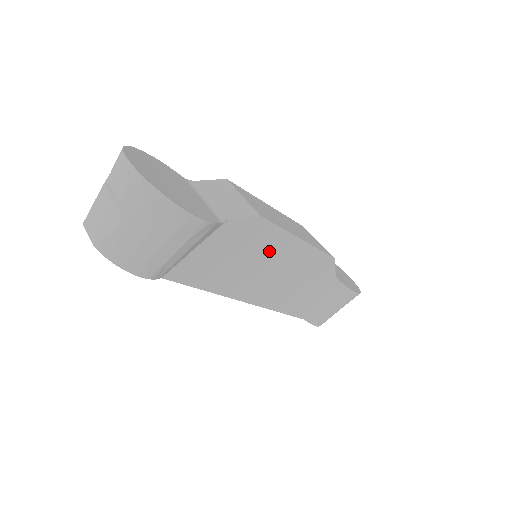
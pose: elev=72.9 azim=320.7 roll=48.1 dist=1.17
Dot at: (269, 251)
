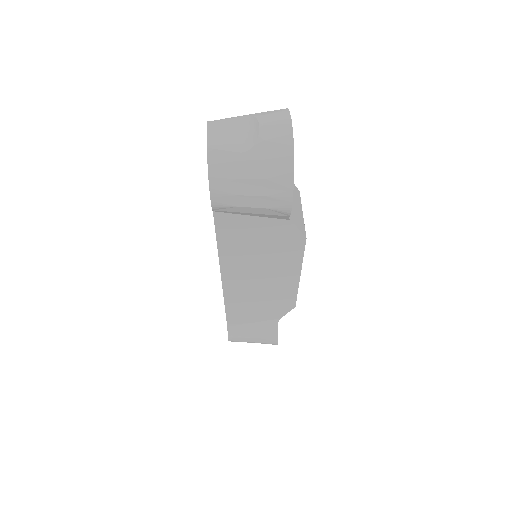
Dot at: (278, 263)
